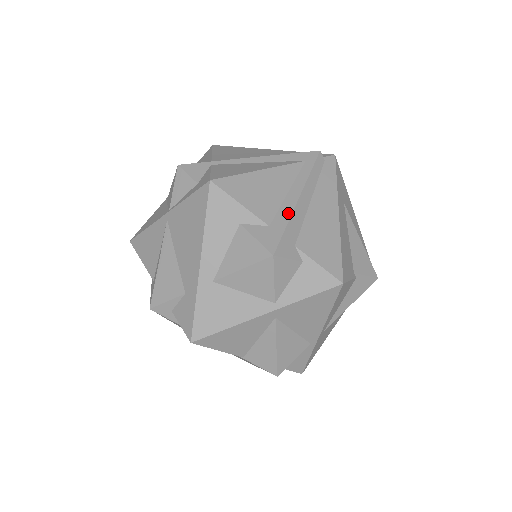
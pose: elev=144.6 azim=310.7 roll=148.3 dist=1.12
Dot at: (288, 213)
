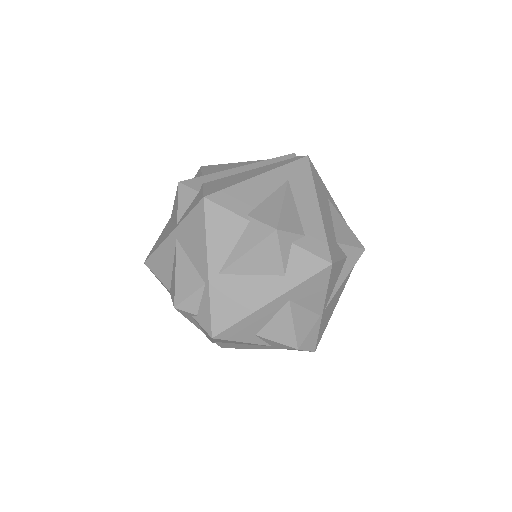
Dot at: (220, 172)
